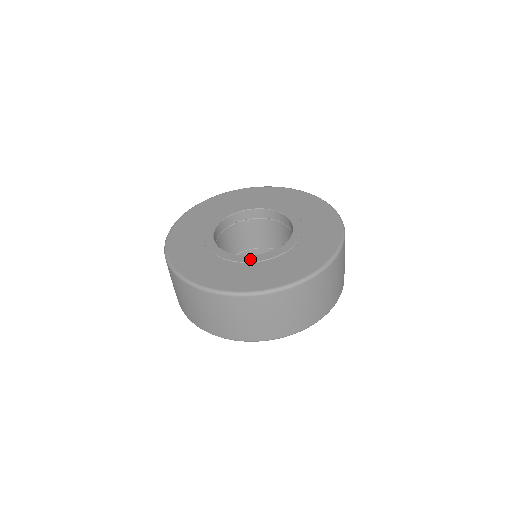
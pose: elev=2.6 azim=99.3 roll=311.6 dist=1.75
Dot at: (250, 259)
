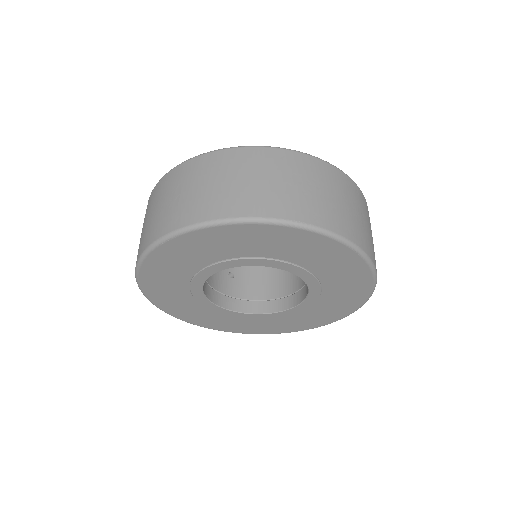
Dot at: occluded
